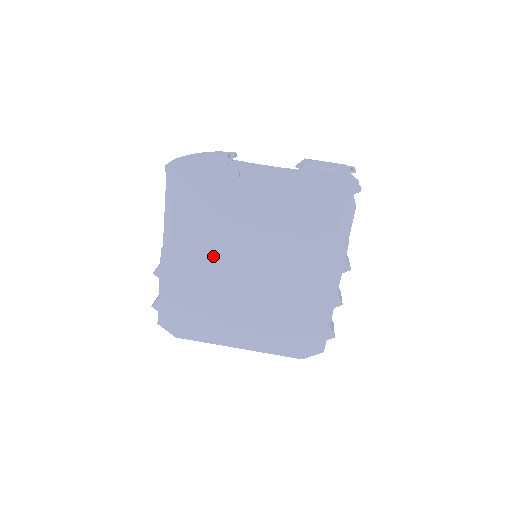
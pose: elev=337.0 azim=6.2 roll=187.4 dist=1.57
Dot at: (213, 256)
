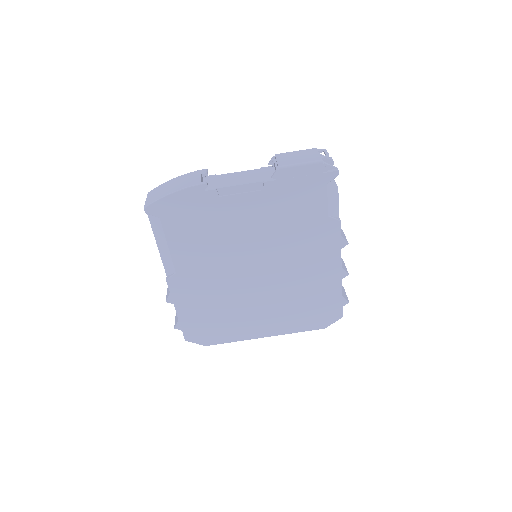
Dot at: (217, 271)
